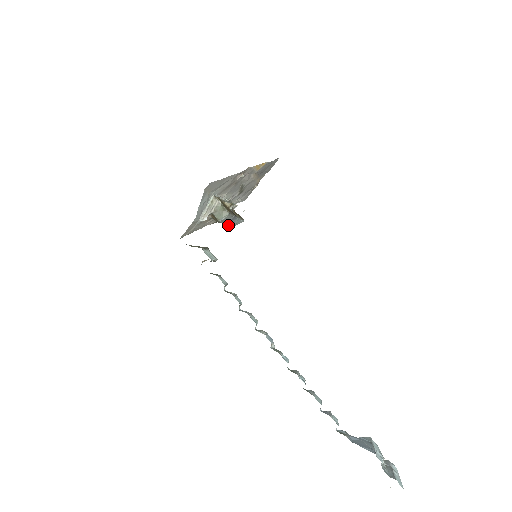
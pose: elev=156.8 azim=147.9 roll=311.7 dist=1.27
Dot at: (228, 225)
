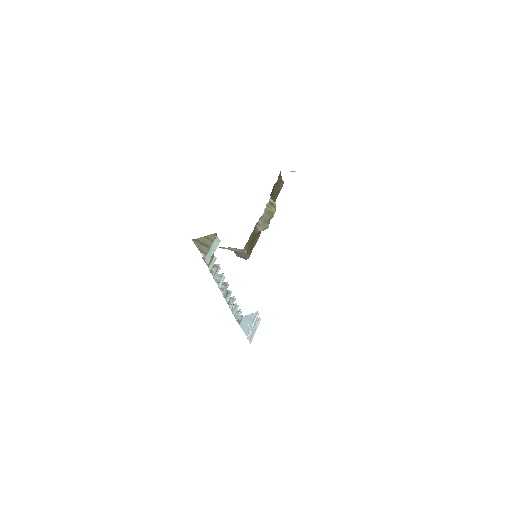
Dot at: occluded
